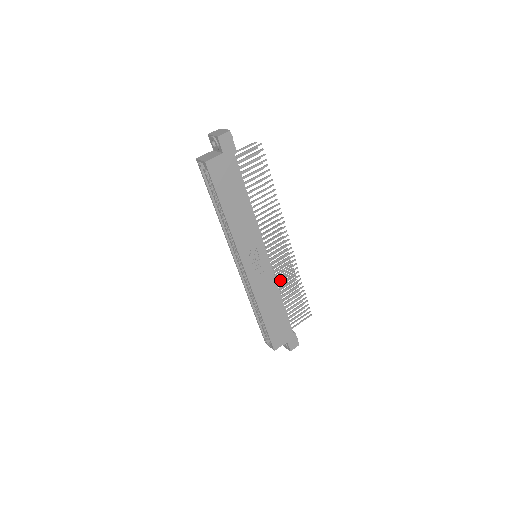
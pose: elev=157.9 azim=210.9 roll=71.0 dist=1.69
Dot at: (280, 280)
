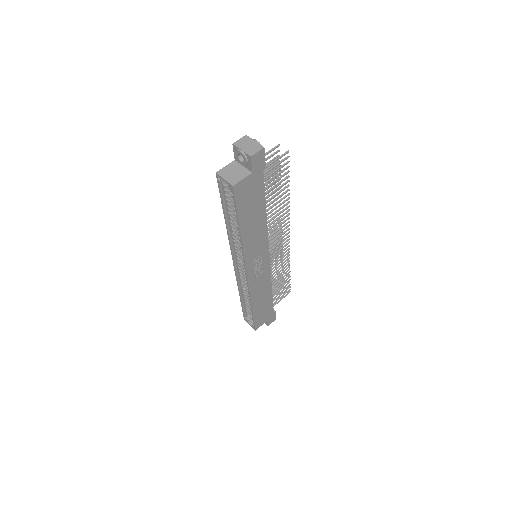
Dot at: occluded
